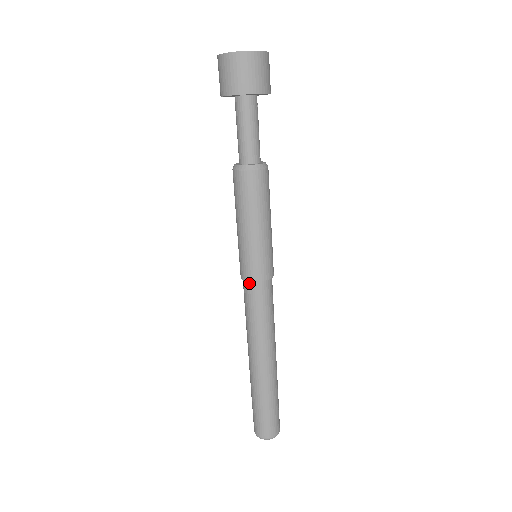
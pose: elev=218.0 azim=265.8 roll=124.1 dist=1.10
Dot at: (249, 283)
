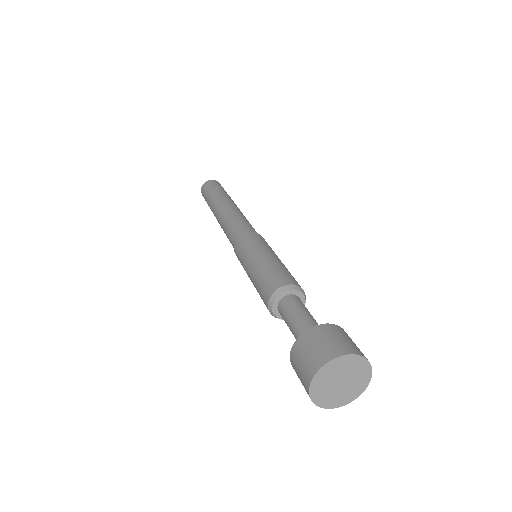
Dot at: occluded
